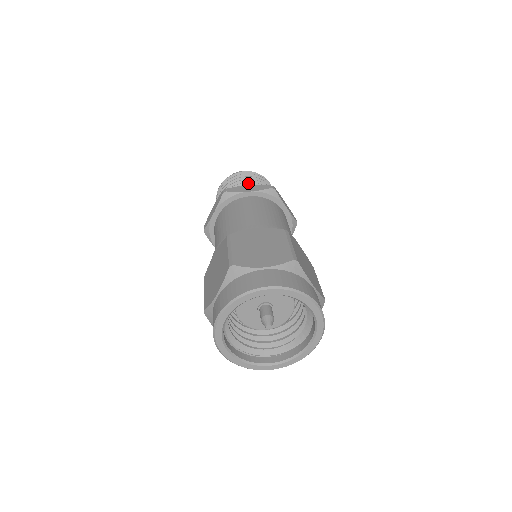
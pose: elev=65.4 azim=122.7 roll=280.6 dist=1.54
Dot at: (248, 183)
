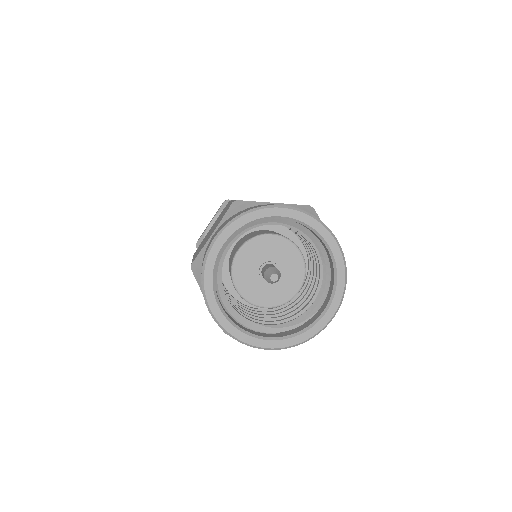
Dot at: occluded
